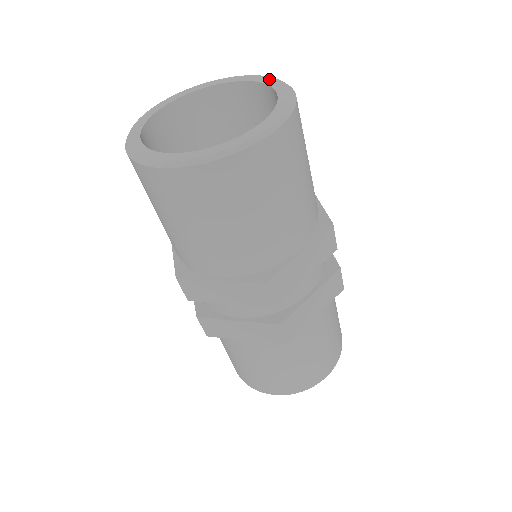
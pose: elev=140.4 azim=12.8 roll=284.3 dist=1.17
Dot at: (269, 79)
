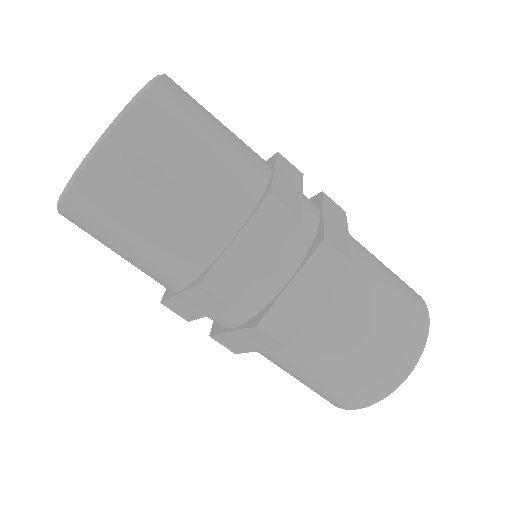
Dot at: (126, 106)
